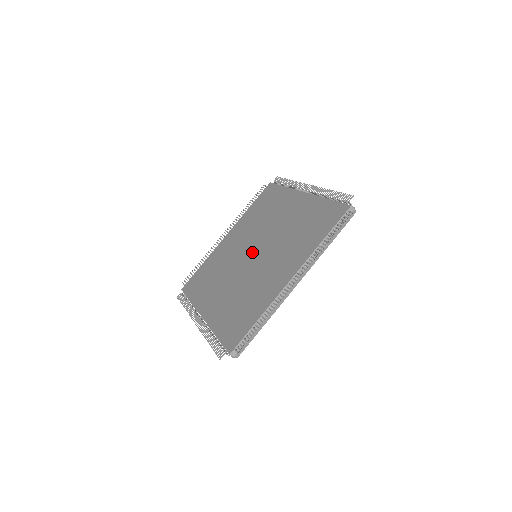
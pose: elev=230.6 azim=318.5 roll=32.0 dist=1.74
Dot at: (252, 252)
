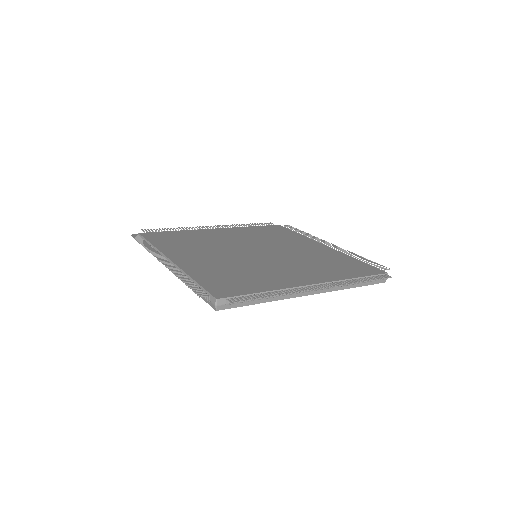
Dot at: (255, 250)
